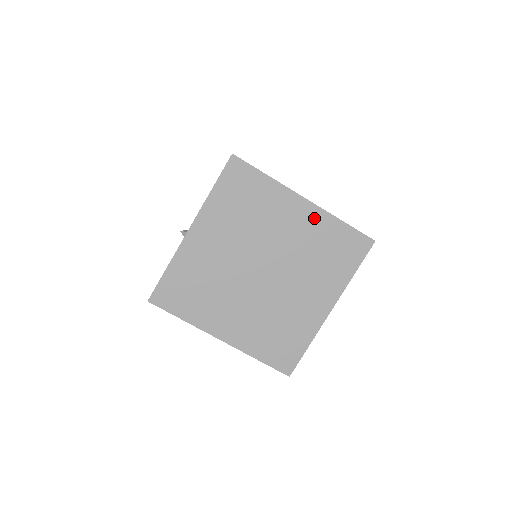
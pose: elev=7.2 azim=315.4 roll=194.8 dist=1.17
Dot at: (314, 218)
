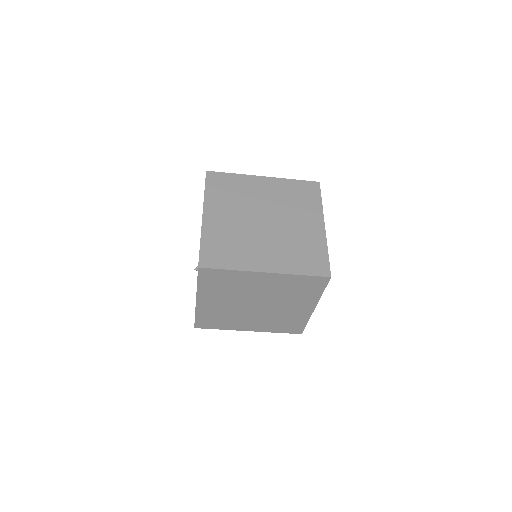
Dot at: (278, 279)
